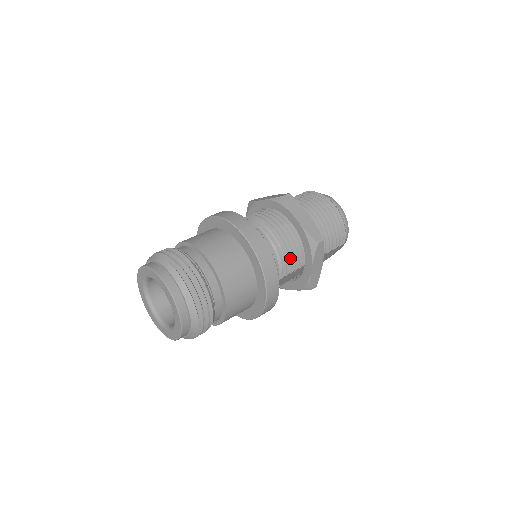
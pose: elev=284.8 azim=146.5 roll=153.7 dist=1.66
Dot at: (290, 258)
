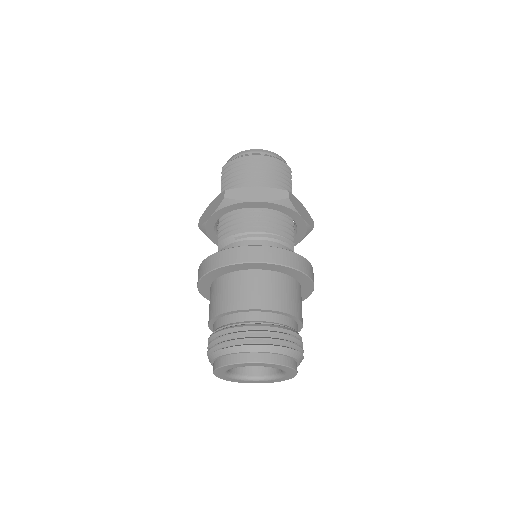
Dot at: (283, 230)
